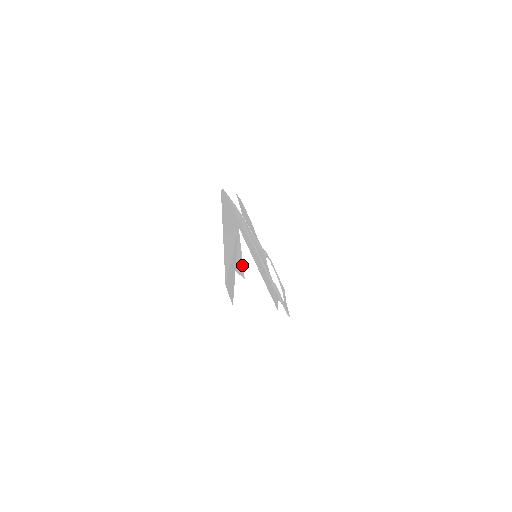
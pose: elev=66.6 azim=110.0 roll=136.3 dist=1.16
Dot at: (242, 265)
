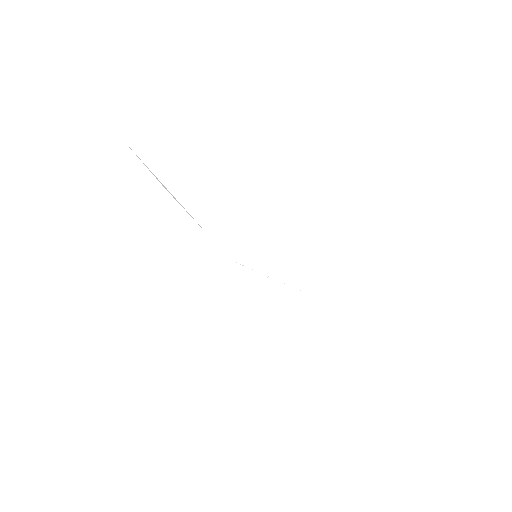
Dot at: occluded
